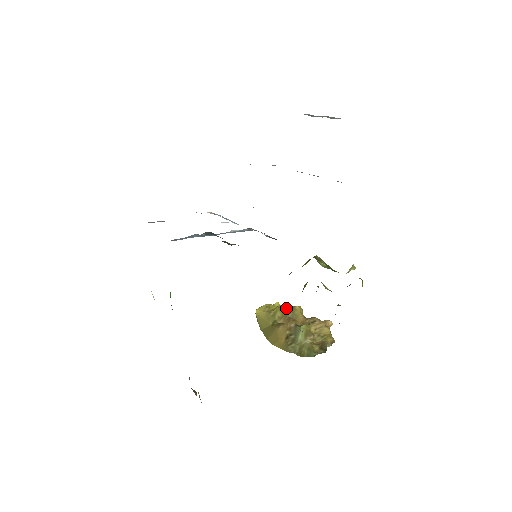
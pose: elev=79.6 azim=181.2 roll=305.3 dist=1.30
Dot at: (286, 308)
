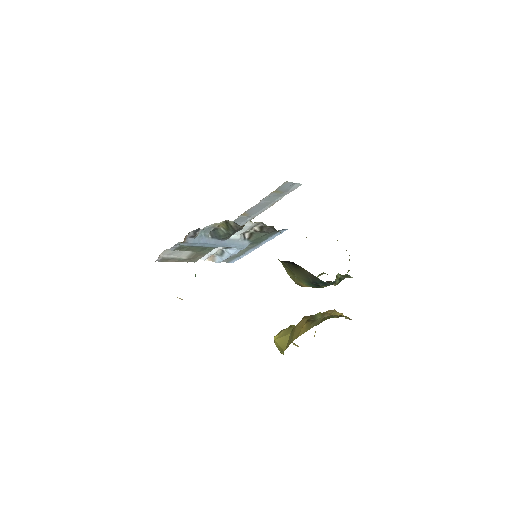
Dot at: occluded
